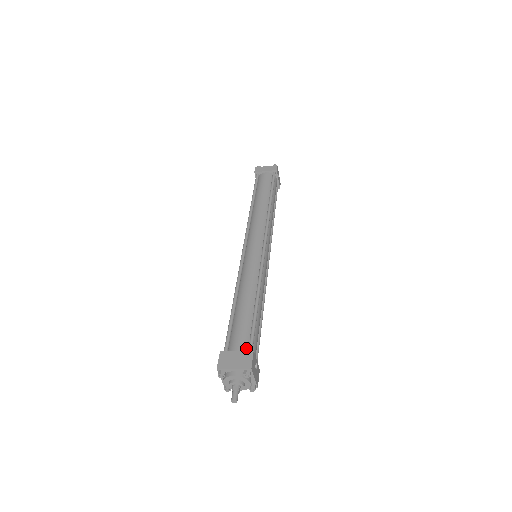
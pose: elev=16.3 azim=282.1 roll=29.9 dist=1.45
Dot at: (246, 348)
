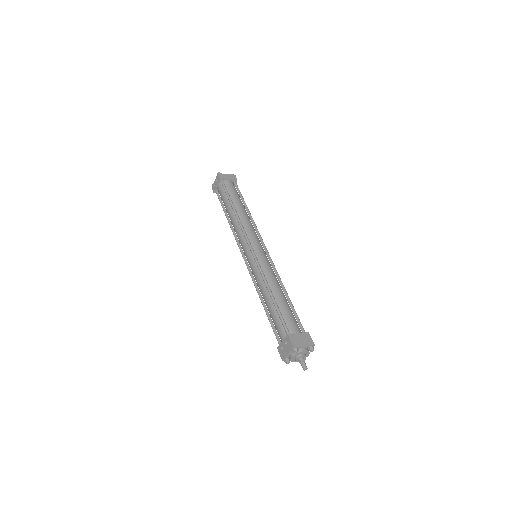
Dot at: (300, 330)
